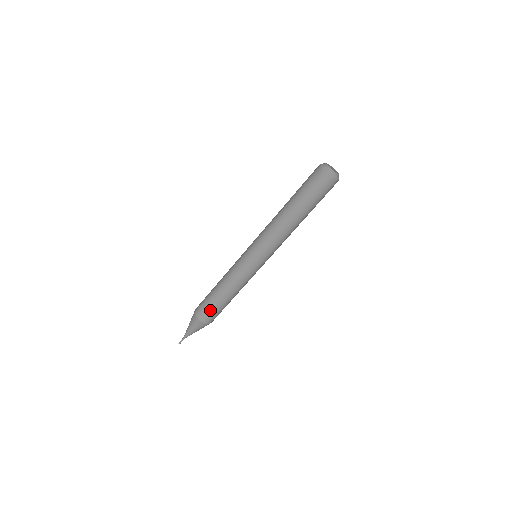
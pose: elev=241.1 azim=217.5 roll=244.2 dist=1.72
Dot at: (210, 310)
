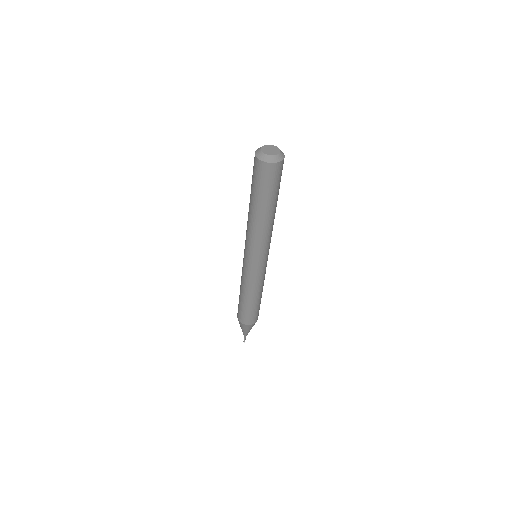
Dot at: (240, 310)
